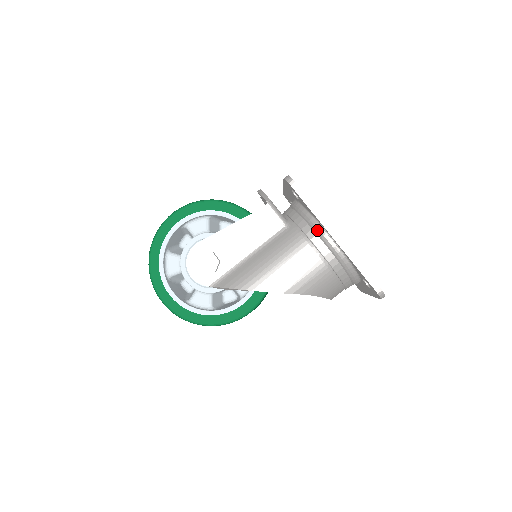
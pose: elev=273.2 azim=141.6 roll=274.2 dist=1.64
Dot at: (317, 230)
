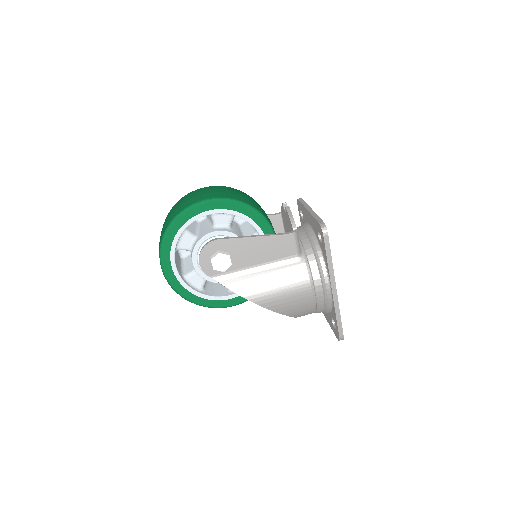
Dot at: (323, 276)
